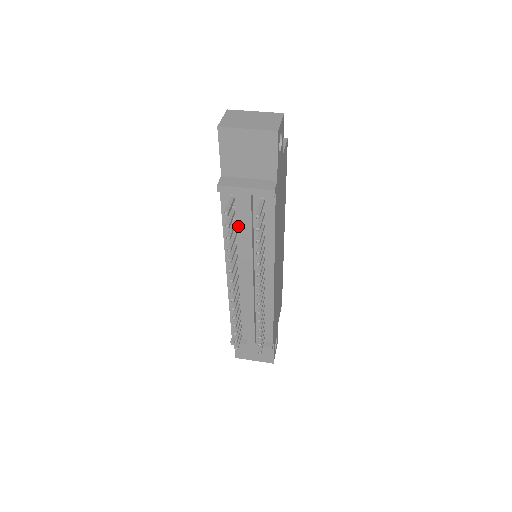
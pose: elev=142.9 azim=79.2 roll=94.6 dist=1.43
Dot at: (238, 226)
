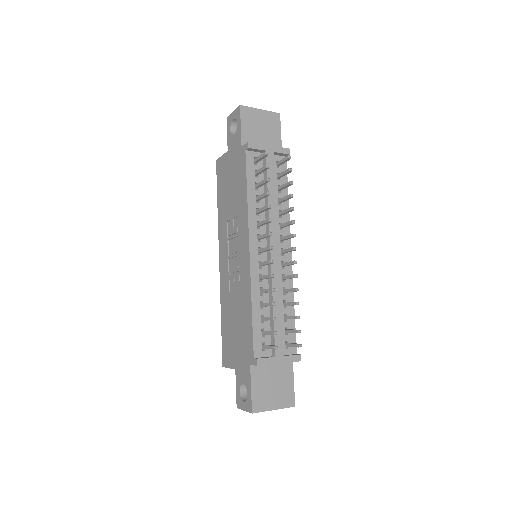
Dot at: (260, 190)
